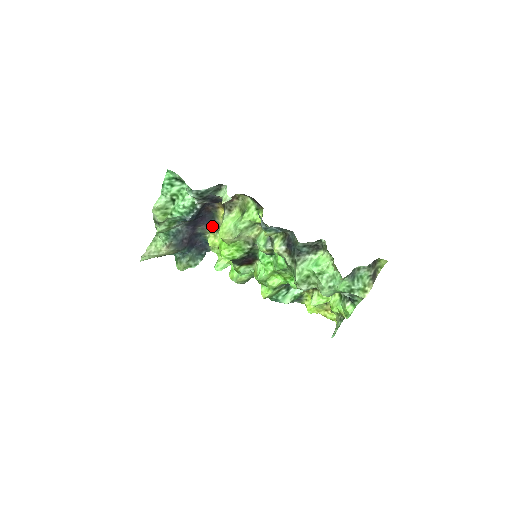
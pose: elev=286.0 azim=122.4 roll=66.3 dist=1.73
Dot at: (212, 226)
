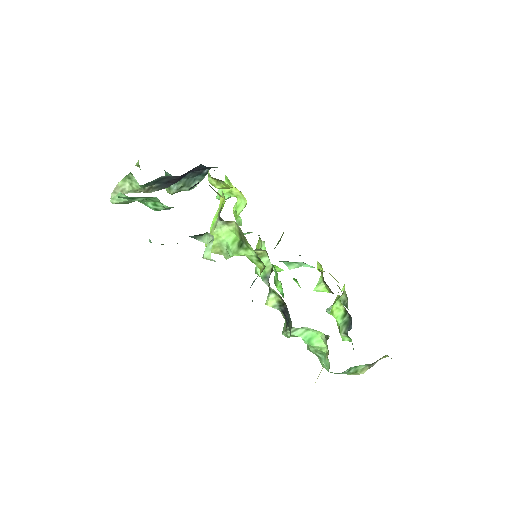
Dot at: occluded
